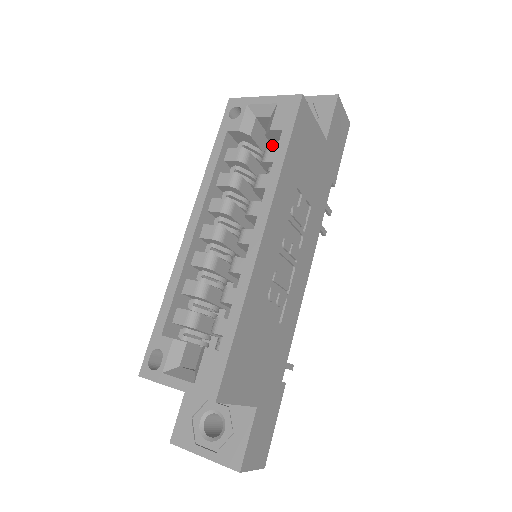
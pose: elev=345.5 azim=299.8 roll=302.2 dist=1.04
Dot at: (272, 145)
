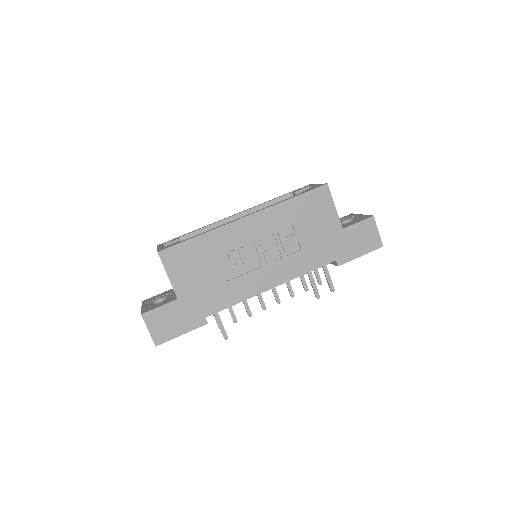
Dot at: occluded
